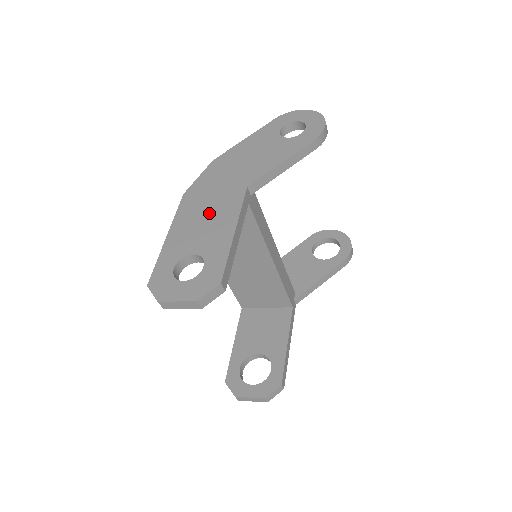
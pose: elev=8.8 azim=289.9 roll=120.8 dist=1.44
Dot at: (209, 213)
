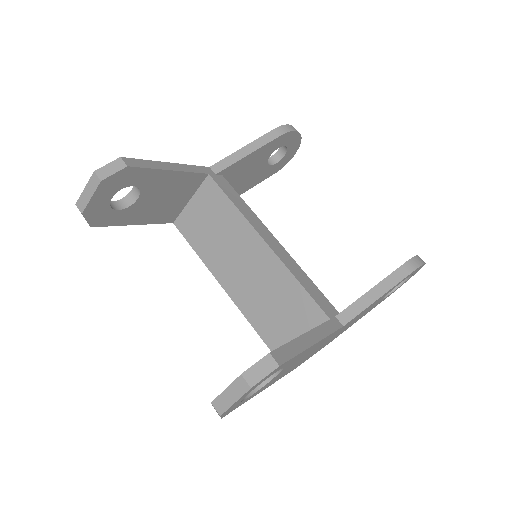
Dot at: occluded
